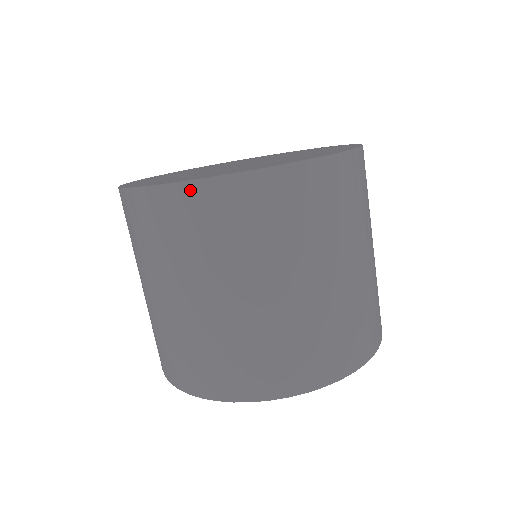
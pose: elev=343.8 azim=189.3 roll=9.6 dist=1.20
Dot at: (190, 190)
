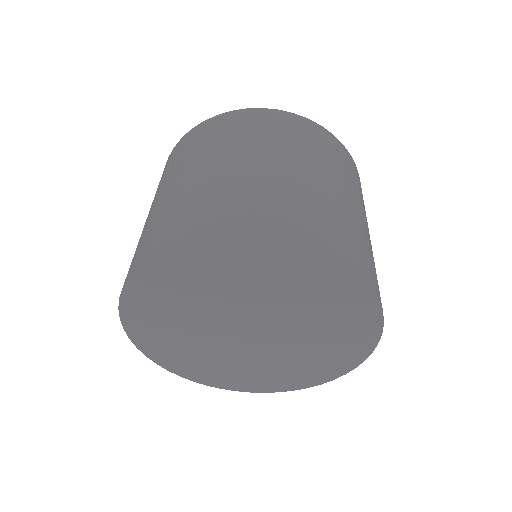
Dot at: (293, 116)
